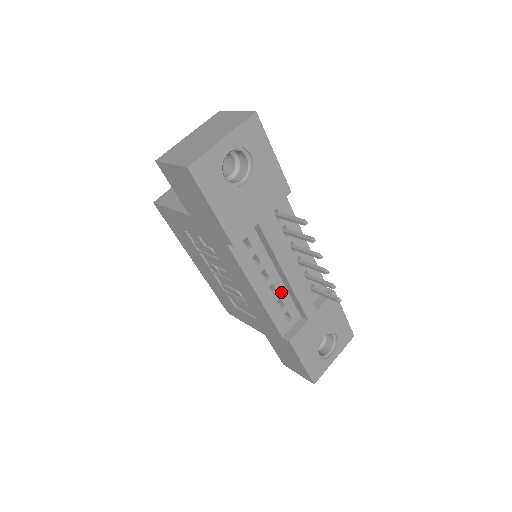
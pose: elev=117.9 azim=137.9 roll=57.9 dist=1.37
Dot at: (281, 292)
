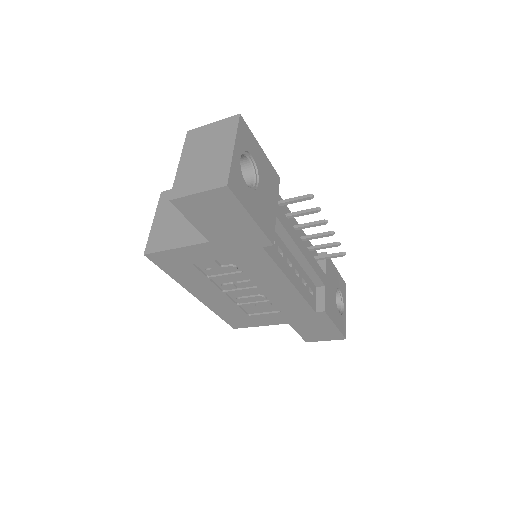
Dot at: (301, 272)
